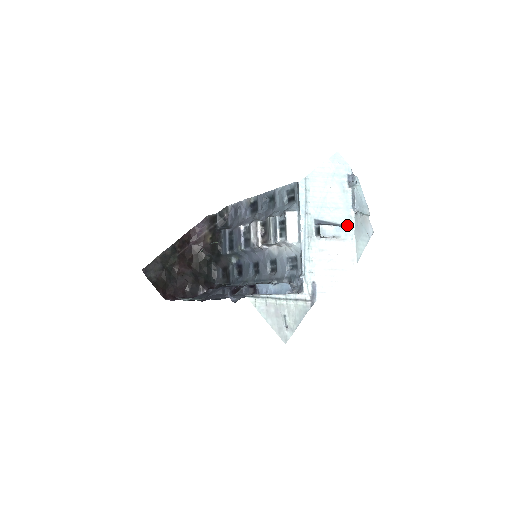
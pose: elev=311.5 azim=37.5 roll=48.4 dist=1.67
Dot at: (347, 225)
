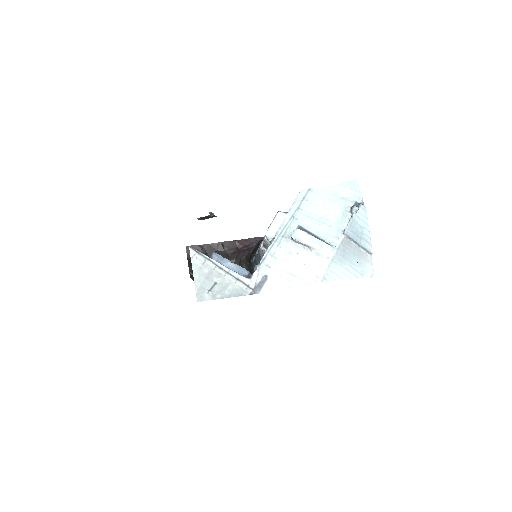
Dot at: (330, 243)
